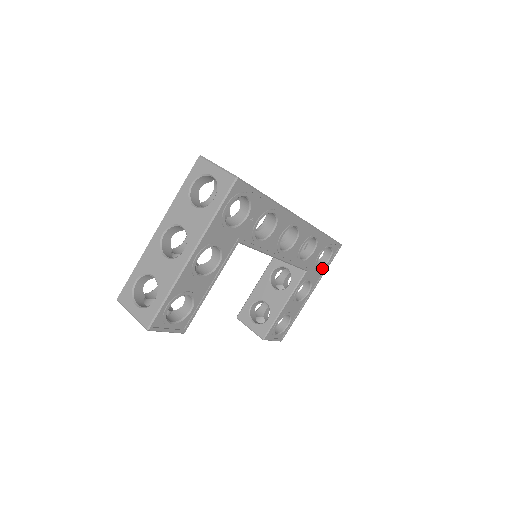
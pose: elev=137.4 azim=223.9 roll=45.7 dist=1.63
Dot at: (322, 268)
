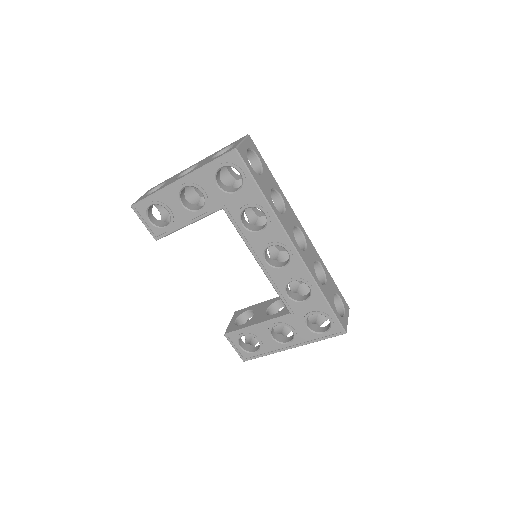
Dot at: (312, 333)
